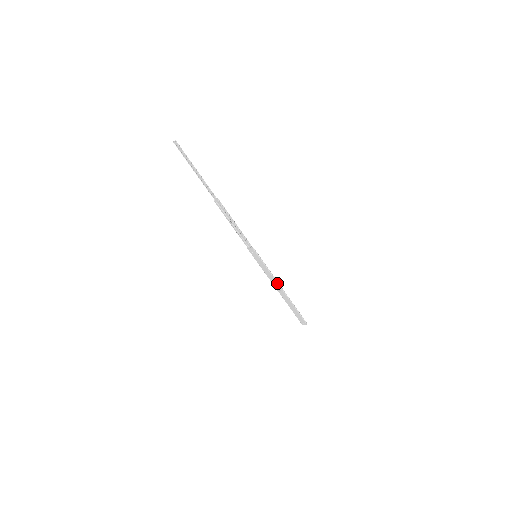
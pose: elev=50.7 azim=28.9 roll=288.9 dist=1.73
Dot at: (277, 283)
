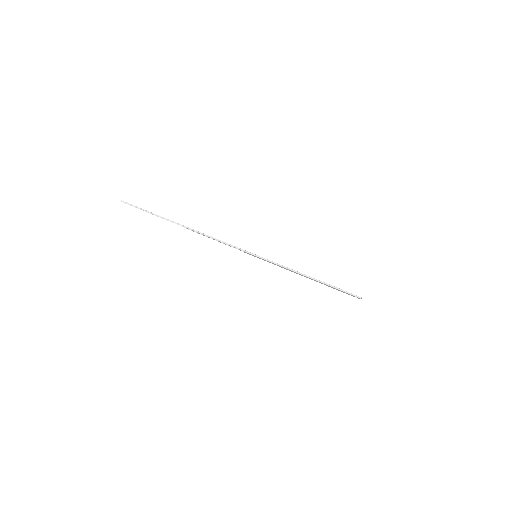
Dot at: (295, 272)
